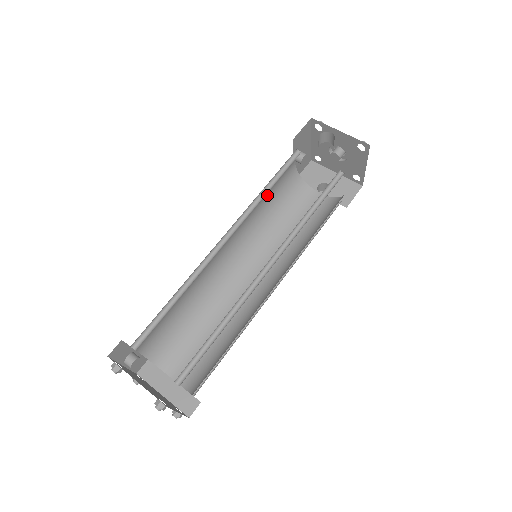
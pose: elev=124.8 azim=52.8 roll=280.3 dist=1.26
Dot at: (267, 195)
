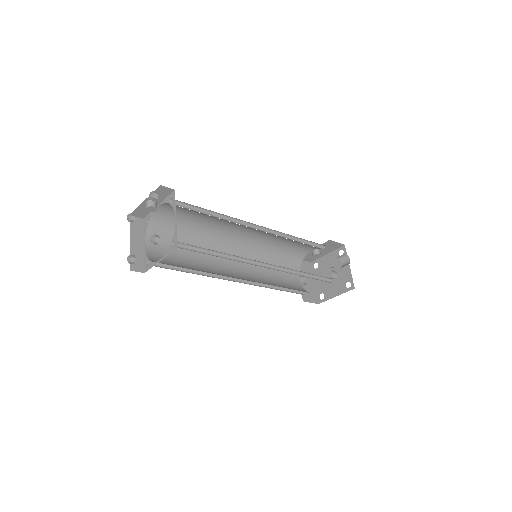
Dot at: (288, 243)
